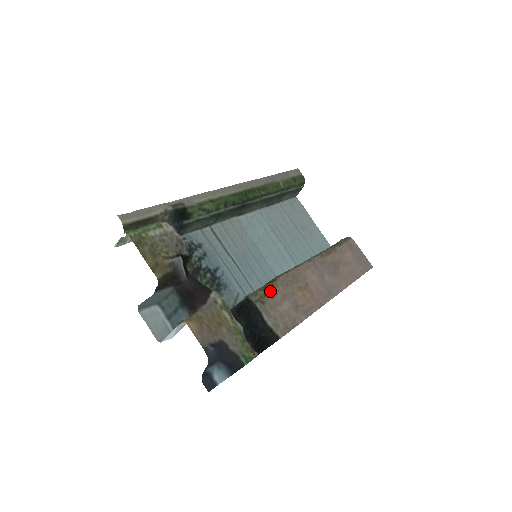
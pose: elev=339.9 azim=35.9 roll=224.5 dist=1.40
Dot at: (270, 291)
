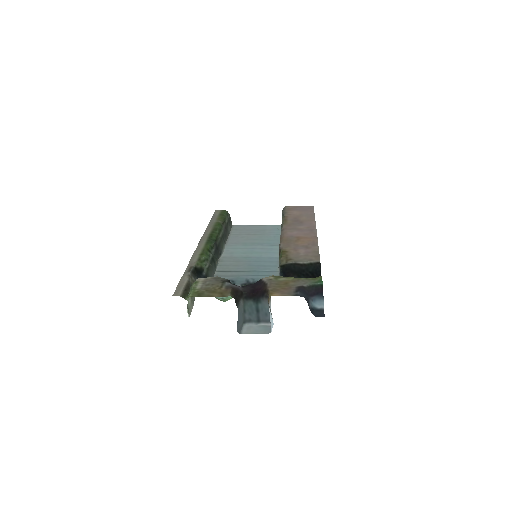
Dot at: (286, 254)
